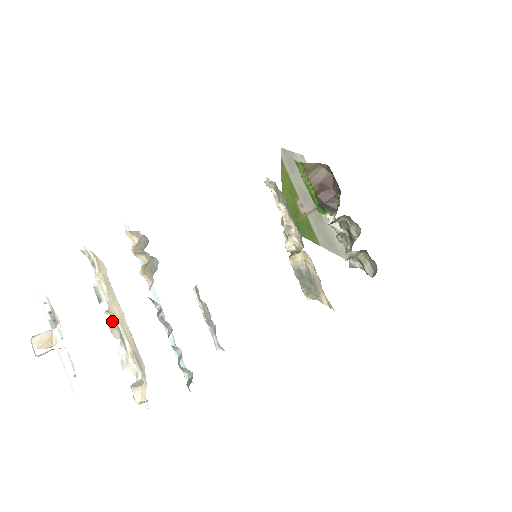
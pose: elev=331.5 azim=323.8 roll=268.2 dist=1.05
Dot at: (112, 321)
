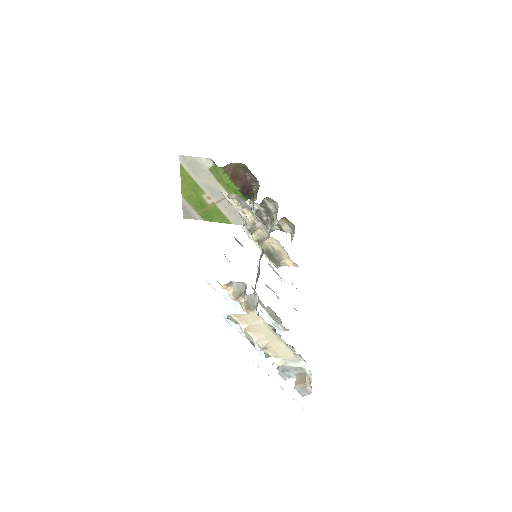
Dot at: (264, 353)
